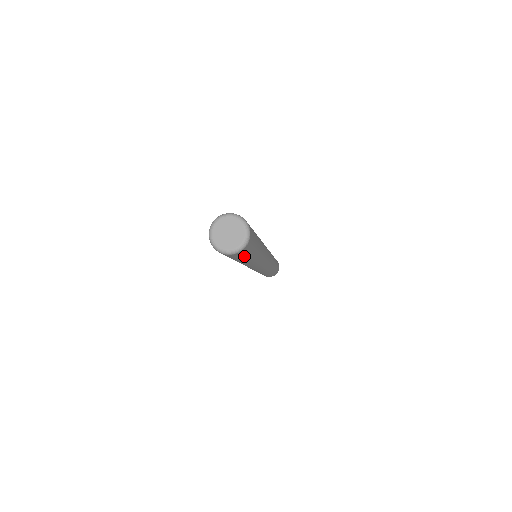
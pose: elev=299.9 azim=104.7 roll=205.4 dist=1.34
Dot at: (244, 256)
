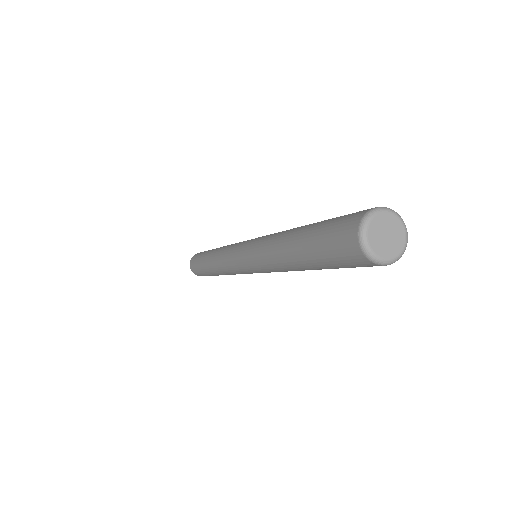
Dot at: (348, 267)
